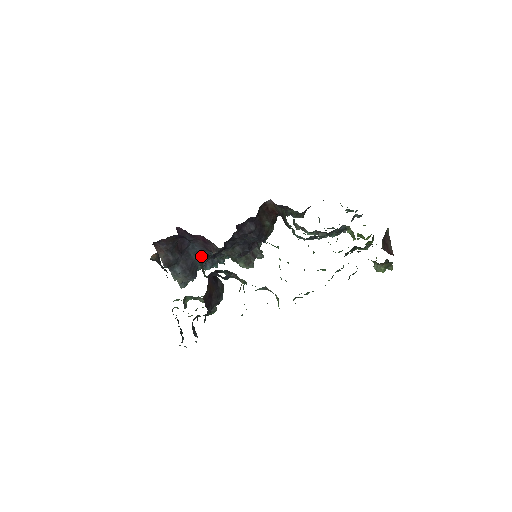
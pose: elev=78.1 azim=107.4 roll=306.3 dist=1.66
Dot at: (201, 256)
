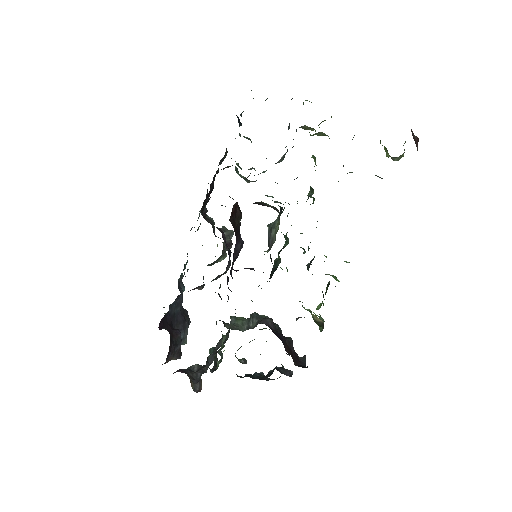
Dot at: (180, 299)
